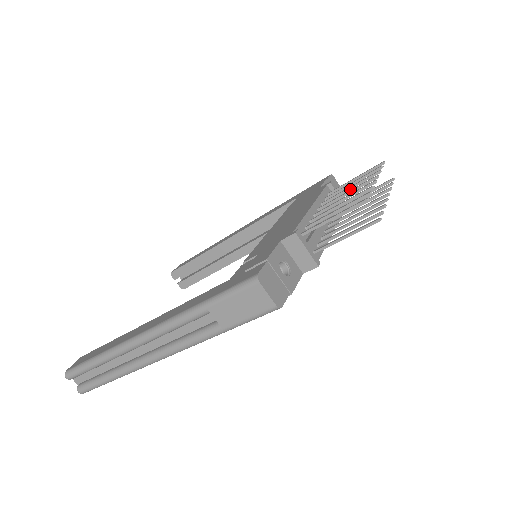
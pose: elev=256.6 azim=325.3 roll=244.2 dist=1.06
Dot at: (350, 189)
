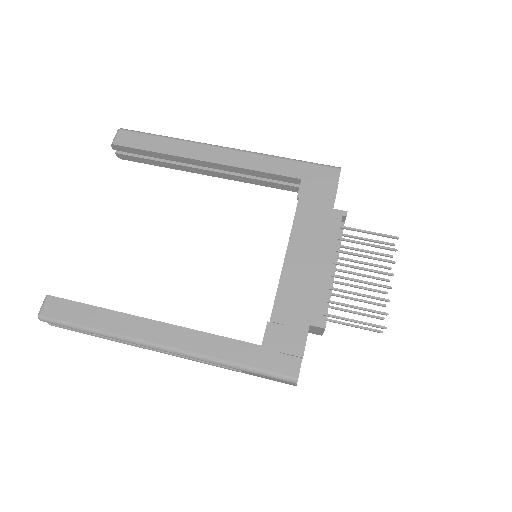
Dot at: (365, 257)
